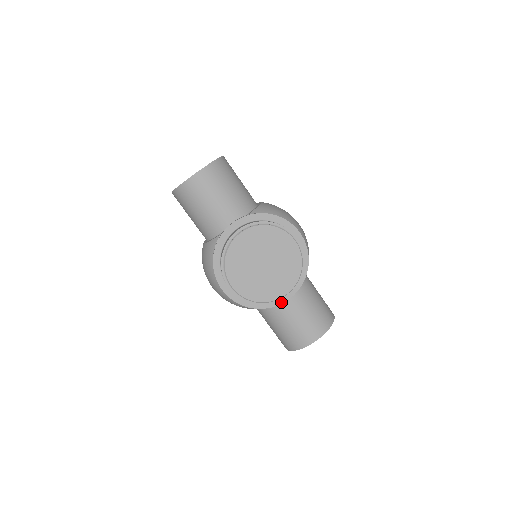
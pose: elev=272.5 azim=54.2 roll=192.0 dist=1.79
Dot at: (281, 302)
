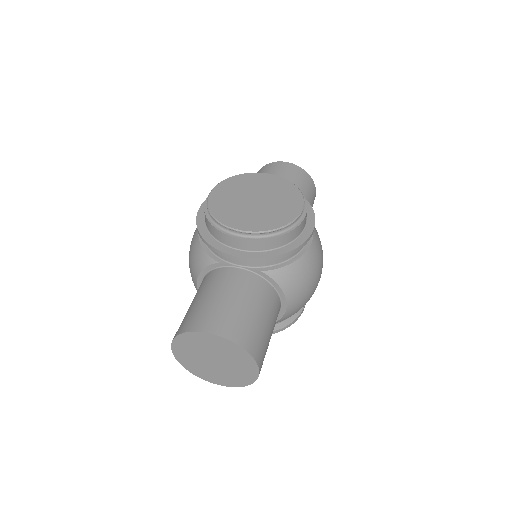
Dot at: (229, 253)
